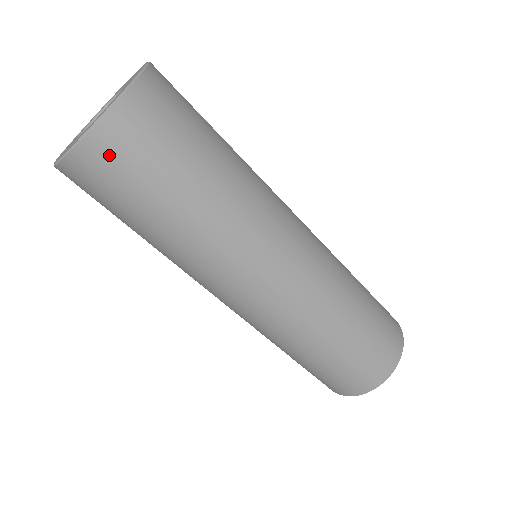
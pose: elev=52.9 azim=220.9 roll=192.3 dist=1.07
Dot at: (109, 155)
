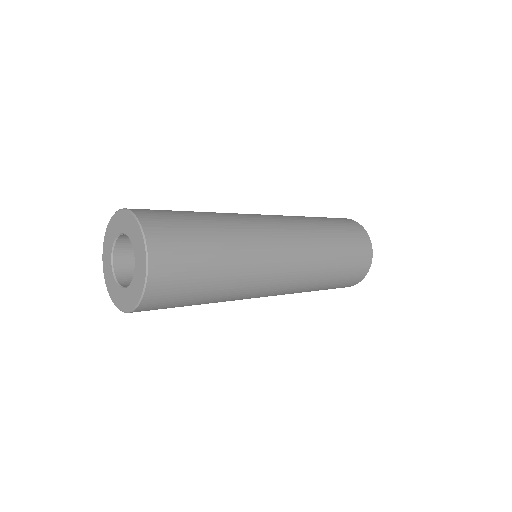
Dot at: occluded
